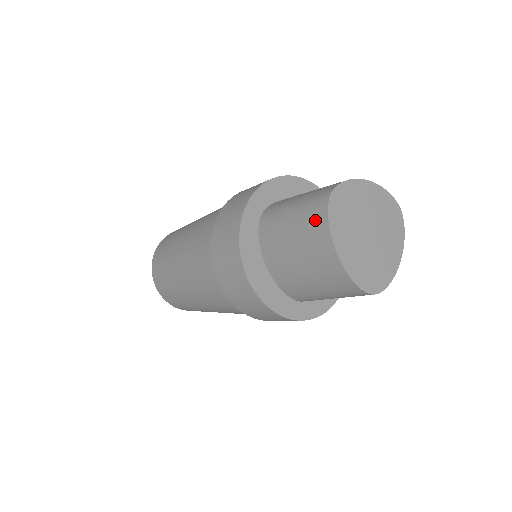
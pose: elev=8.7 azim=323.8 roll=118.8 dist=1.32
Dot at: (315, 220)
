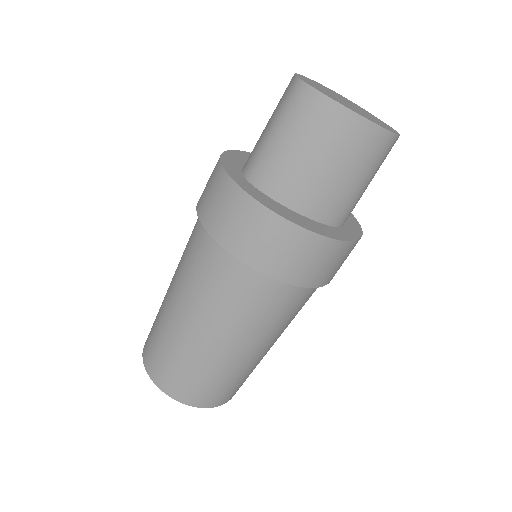
Dot at: (308, 108)
